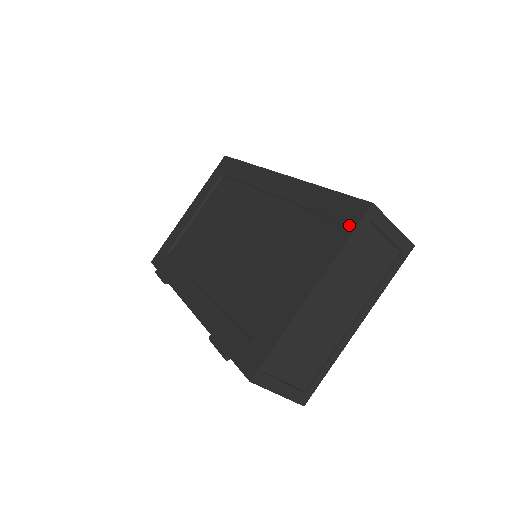
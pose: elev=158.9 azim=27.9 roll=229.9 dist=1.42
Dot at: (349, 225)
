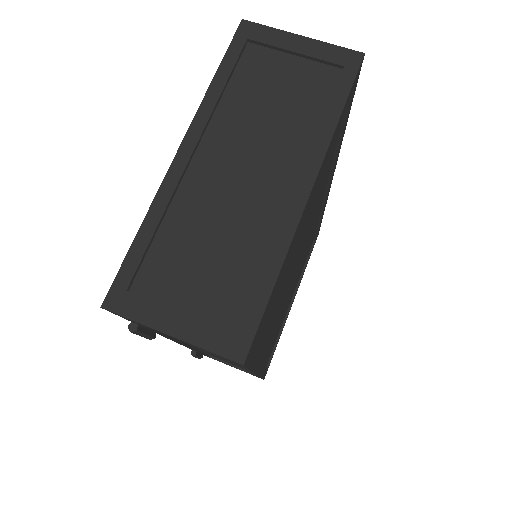
Dot at: occluded
